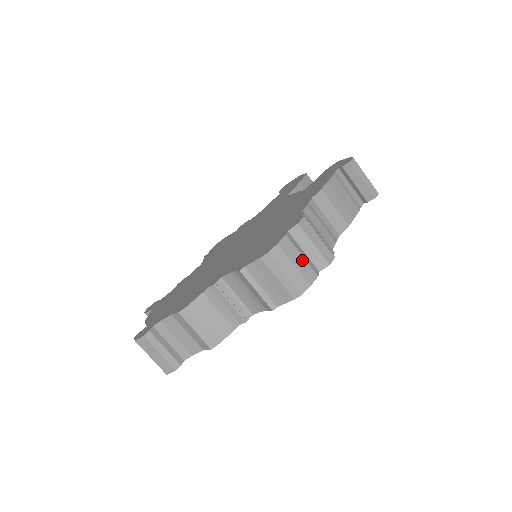
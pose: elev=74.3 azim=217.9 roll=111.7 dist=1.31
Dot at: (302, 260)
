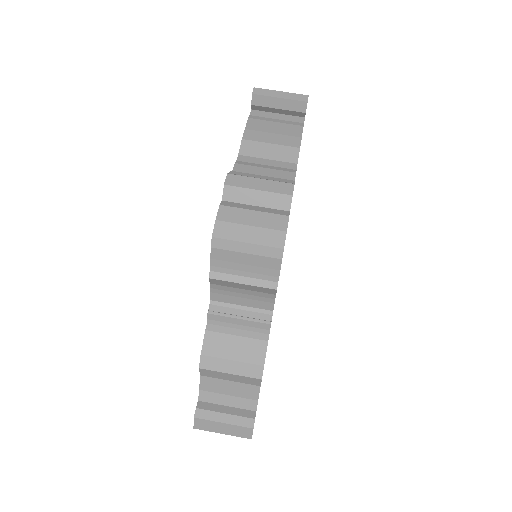
Dot at: (257, 215)
